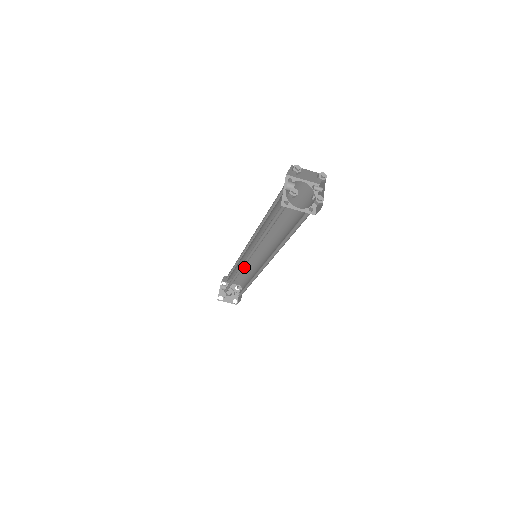
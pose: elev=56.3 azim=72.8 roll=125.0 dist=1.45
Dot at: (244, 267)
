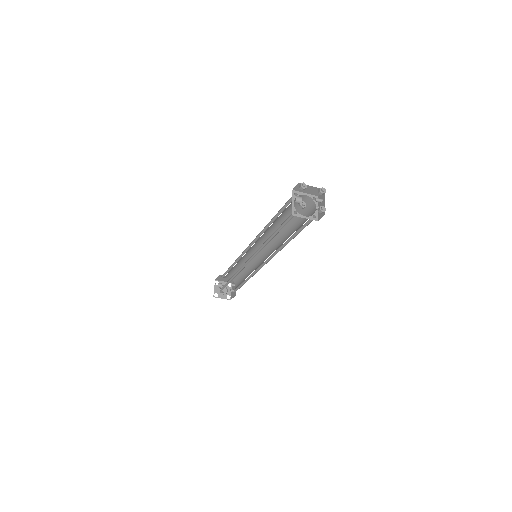
Dot at: (240, 266)
